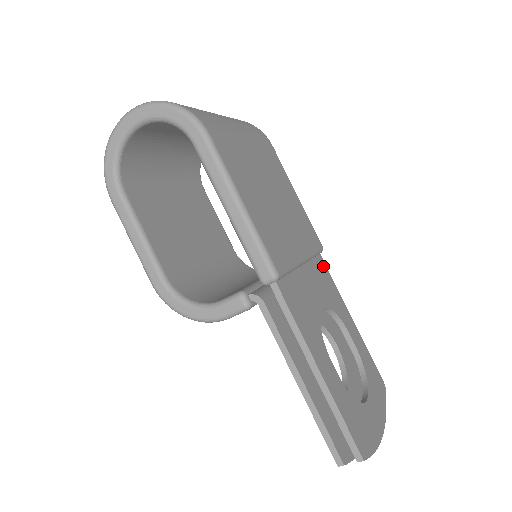
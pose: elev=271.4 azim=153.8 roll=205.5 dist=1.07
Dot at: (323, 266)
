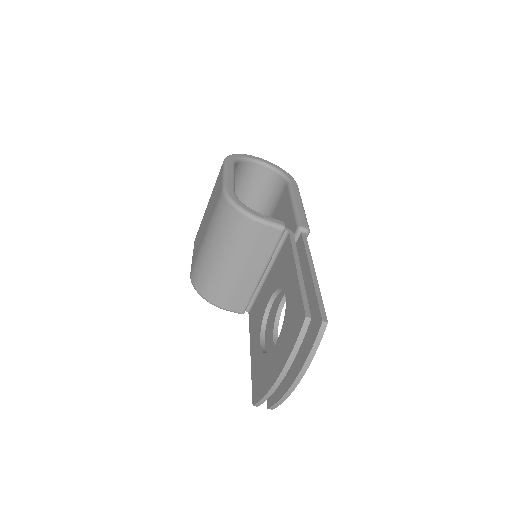
Dot at: occluded
